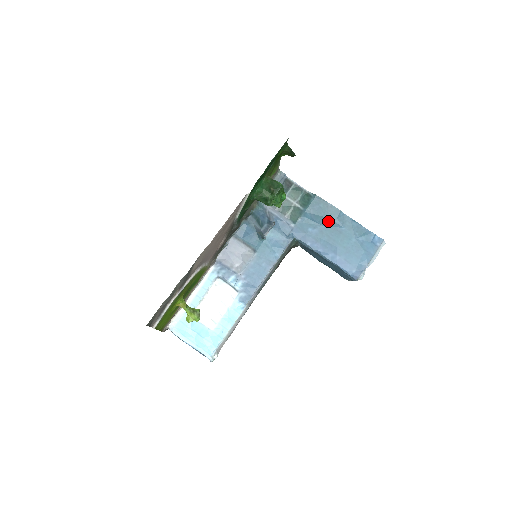
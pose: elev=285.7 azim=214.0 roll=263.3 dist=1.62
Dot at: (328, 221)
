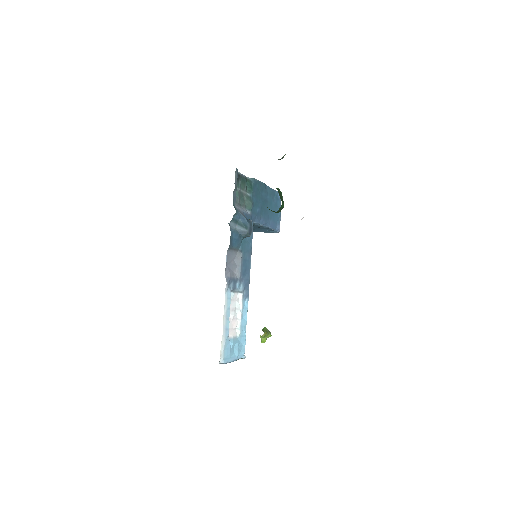
Dot at: (262, 197)
